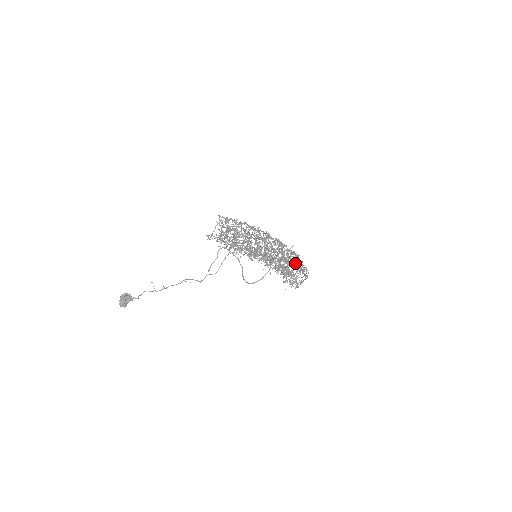
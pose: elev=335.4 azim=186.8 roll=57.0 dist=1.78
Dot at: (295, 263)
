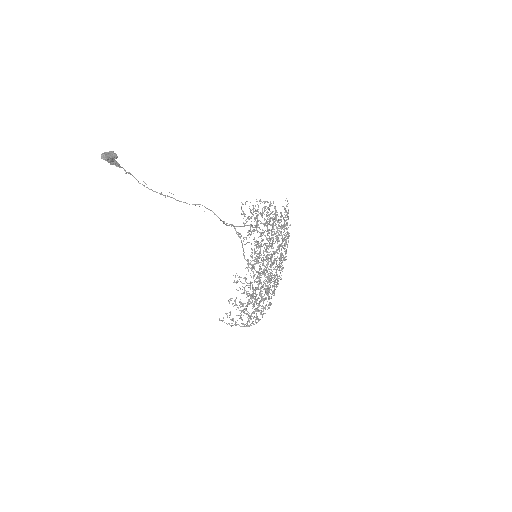
Dot at: occluded
